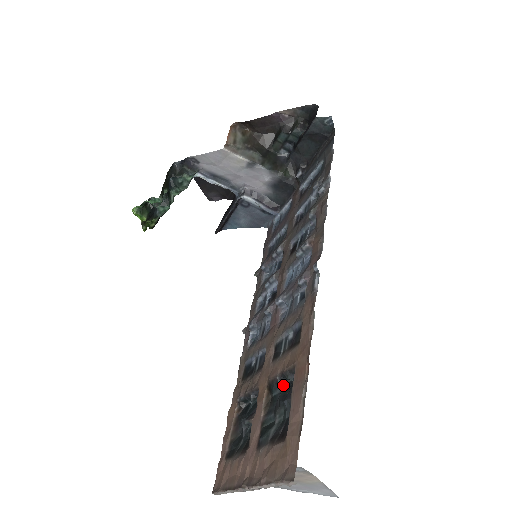
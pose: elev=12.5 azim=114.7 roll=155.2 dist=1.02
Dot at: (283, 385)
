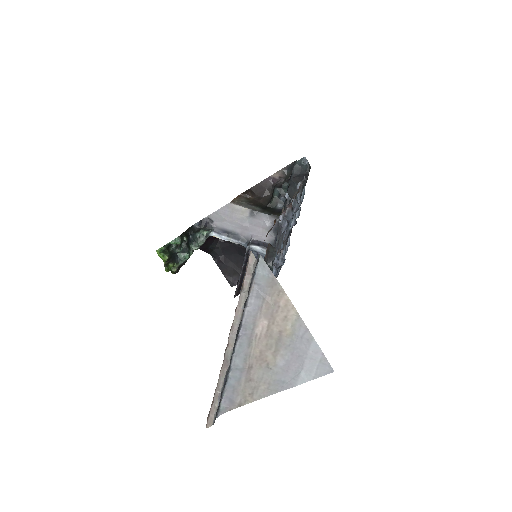
Dot at: occluded
